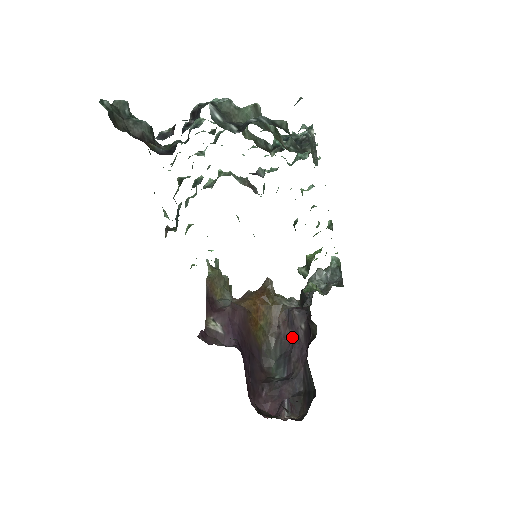
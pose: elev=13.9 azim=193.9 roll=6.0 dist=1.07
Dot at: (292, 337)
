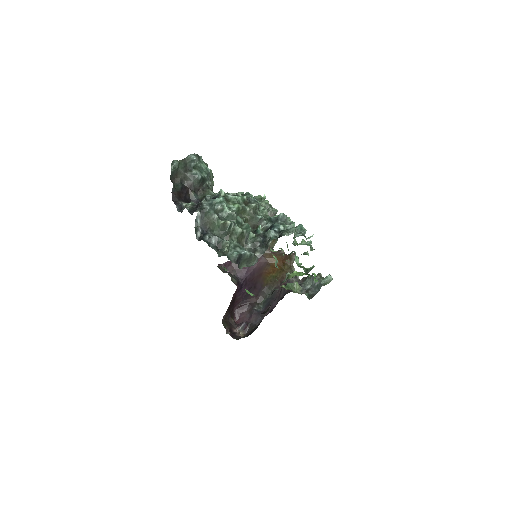
Dot at: occluded
